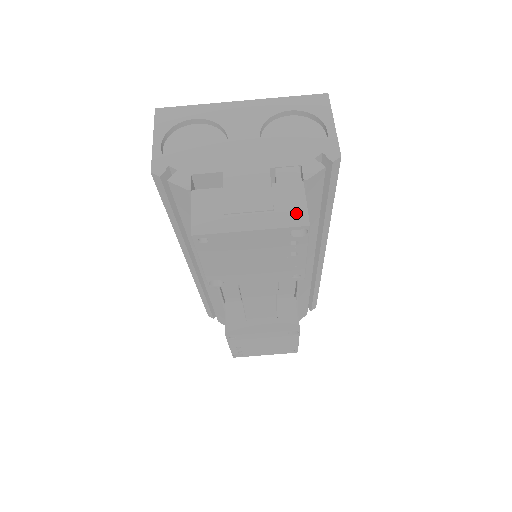
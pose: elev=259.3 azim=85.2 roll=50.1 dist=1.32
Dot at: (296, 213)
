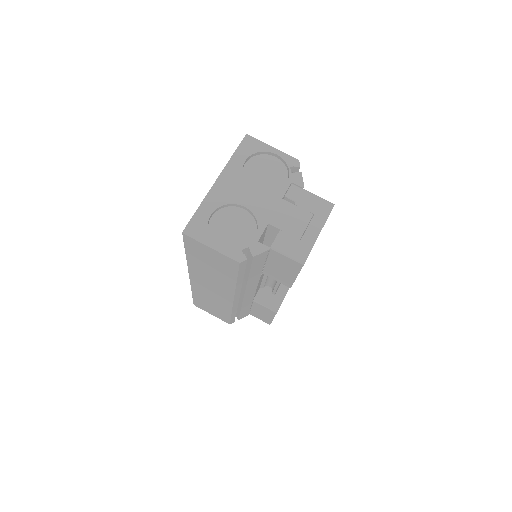
Dot at: (323, 205)
